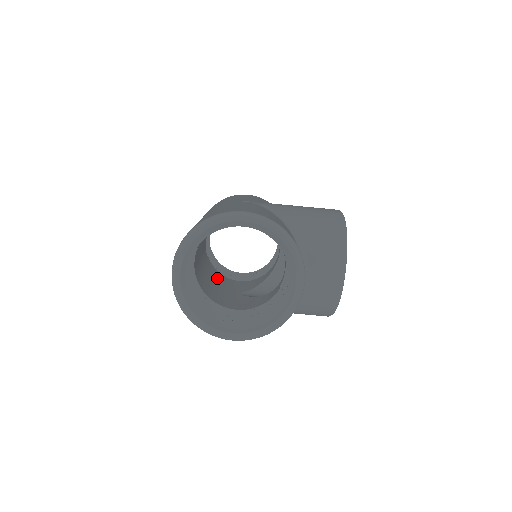
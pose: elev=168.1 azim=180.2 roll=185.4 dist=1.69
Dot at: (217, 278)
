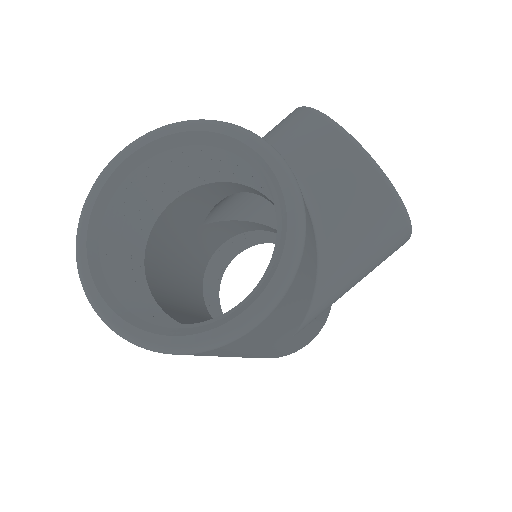
Dot at: occluded
